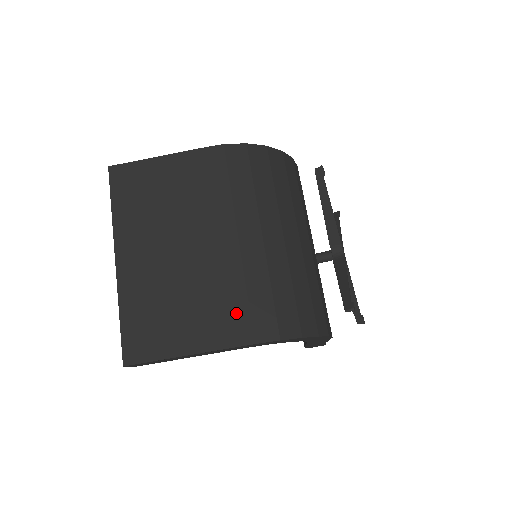
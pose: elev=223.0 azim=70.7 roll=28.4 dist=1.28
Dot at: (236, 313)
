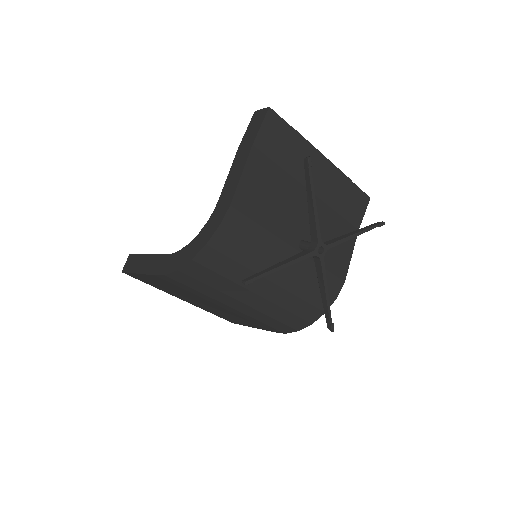
Dot at: (264, 326)
